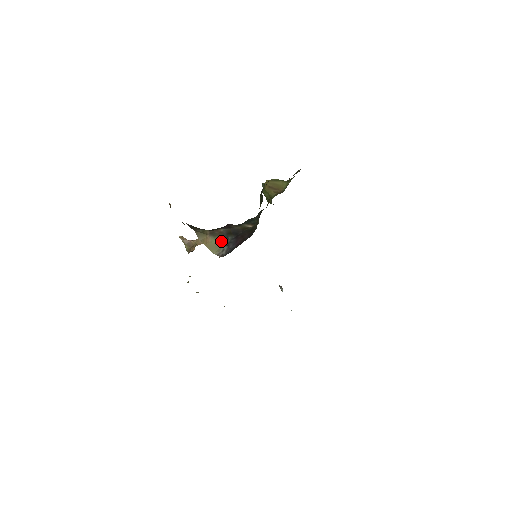
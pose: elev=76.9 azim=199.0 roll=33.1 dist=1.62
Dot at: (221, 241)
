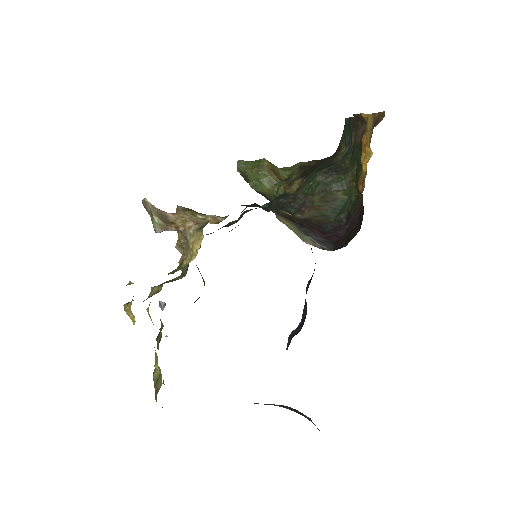
Dot at: (295, 227)
